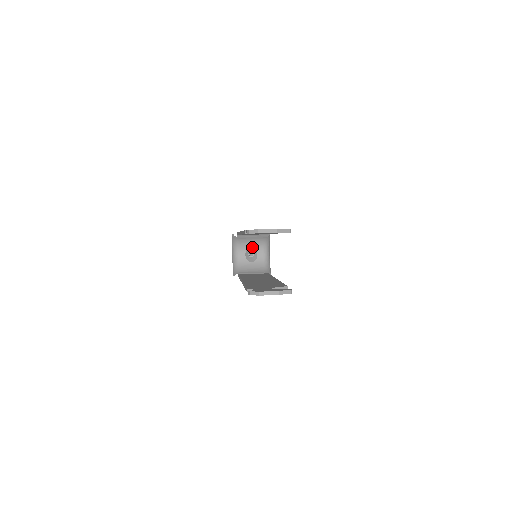
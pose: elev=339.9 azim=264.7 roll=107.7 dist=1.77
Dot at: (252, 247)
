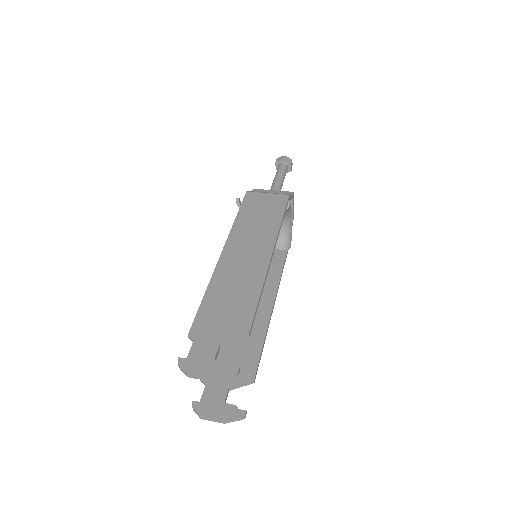
Dot at: occluded
